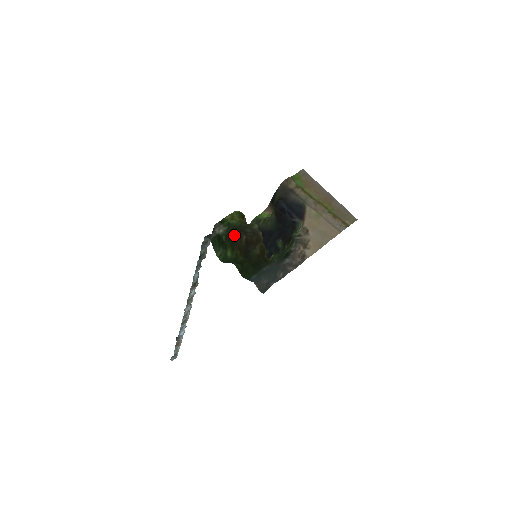
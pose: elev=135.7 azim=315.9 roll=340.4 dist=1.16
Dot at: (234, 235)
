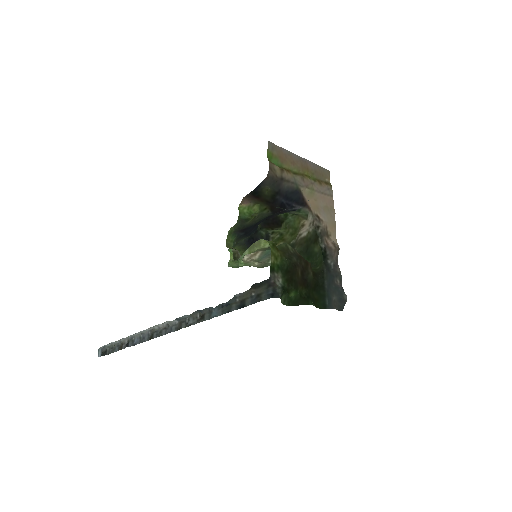
Dot at: (293, 276)
